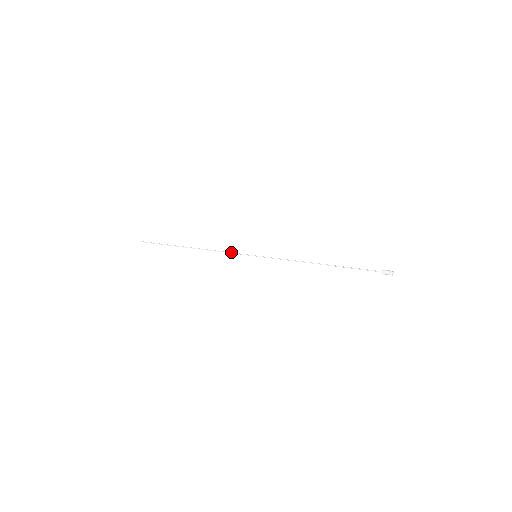
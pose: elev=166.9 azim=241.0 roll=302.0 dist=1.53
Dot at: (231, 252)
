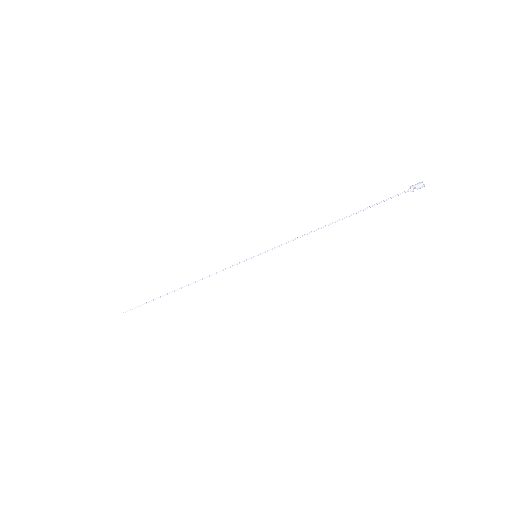
Dot at: (227, 268)
